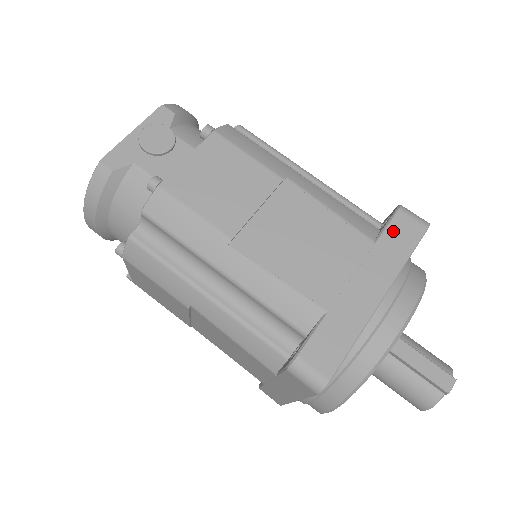
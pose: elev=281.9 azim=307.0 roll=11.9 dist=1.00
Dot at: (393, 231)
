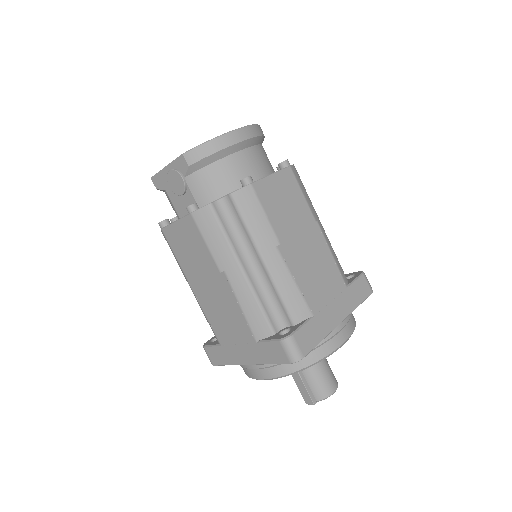
Dot at: (269, 347)
